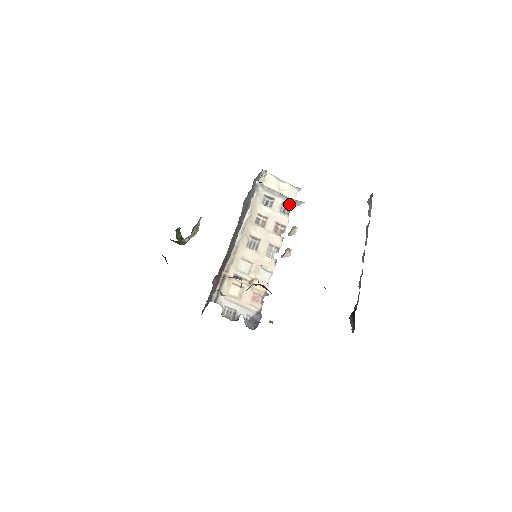
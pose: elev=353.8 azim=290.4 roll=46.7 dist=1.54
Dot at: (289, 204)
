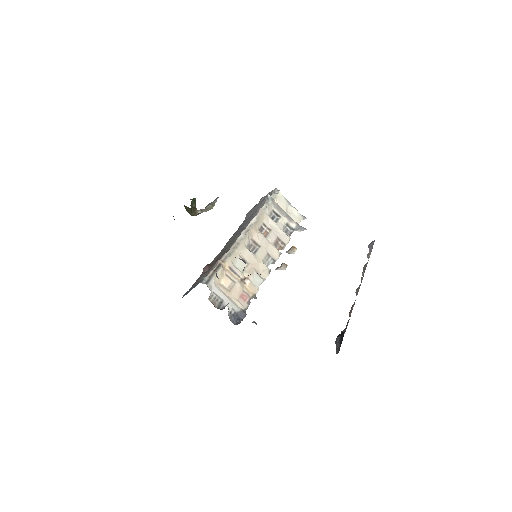
Dot at: (293, 226)
